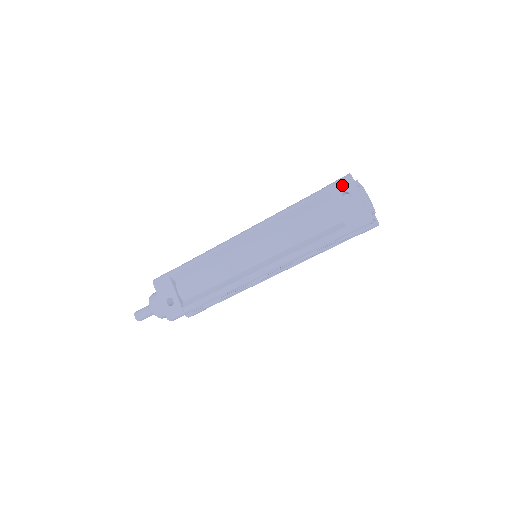
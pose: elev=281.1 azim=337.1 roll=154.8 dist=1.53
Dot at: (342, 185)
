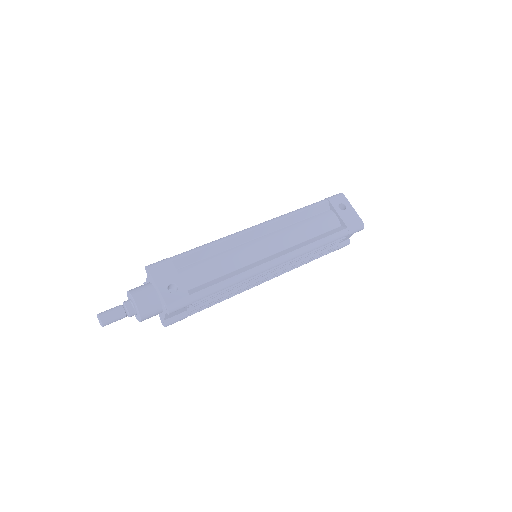
Dot at: (338, 198)
